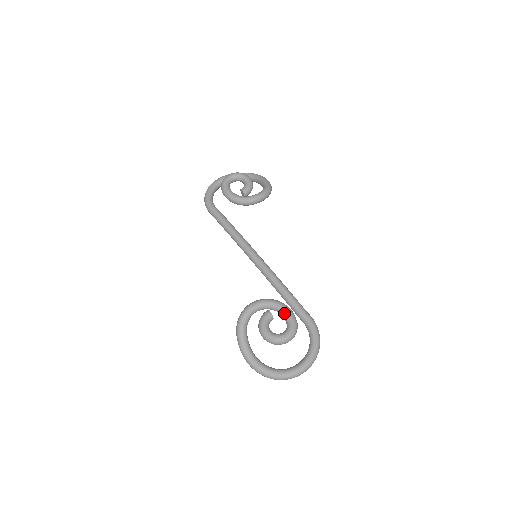
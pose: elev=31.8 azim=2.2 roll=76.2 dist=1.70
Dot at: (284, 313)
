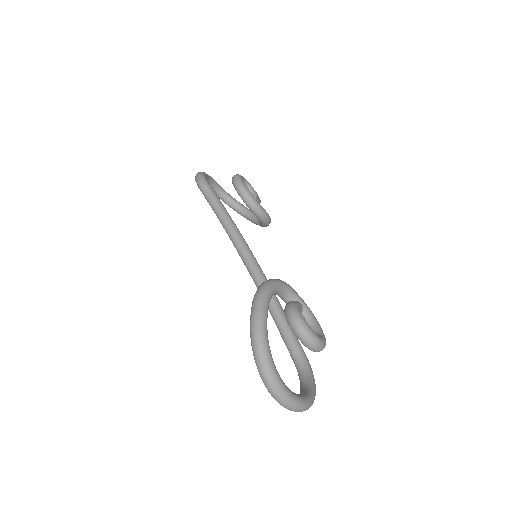
Dot at: (313, 318)
